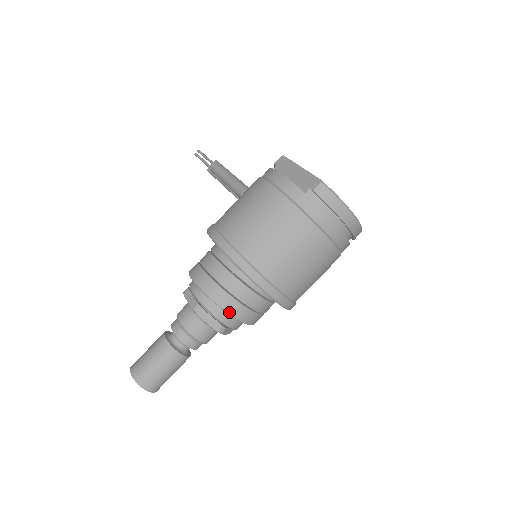
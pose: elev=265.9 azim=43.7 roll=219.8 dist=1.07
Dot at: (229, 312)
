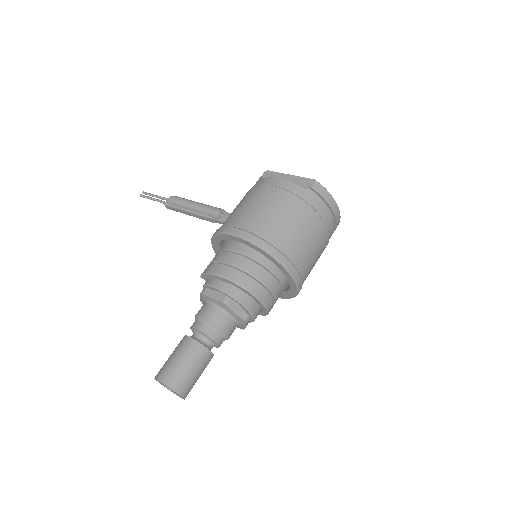
Dot at: (258, 297)
